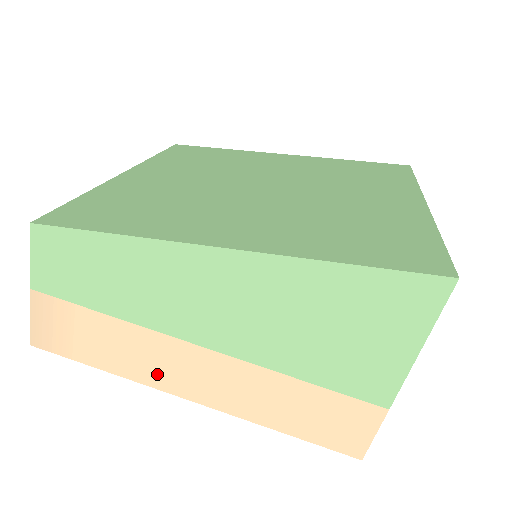
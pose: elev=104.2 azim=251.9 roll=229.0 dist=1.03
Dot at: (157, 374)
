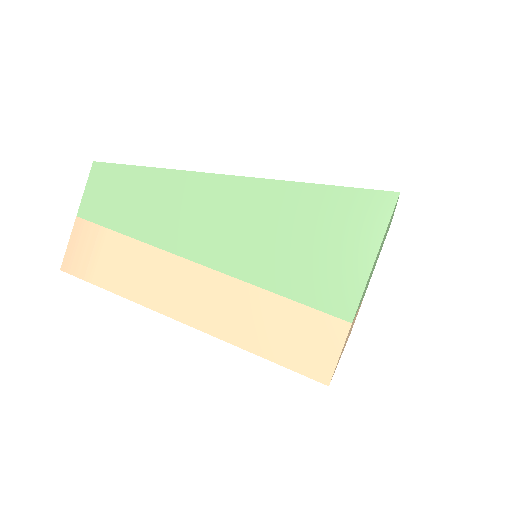
Dot at: (159, 295)
